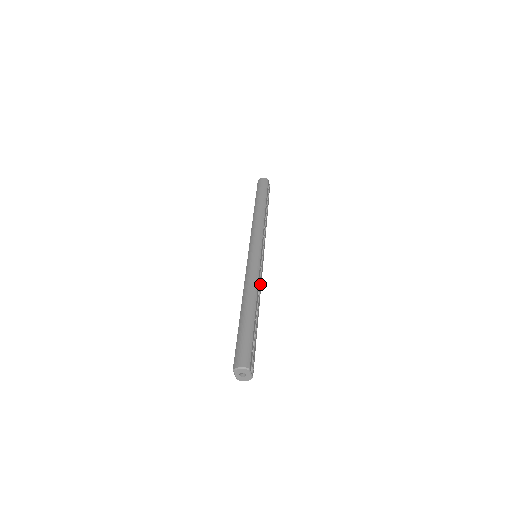
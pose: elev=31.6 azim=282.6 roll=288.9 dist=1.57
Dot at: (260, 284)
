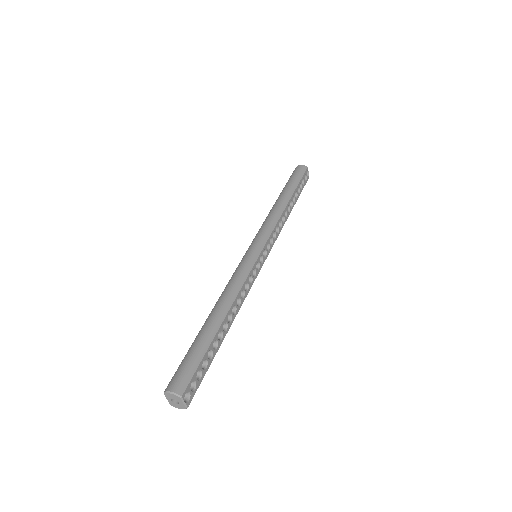
Dot at: (246, 291)
